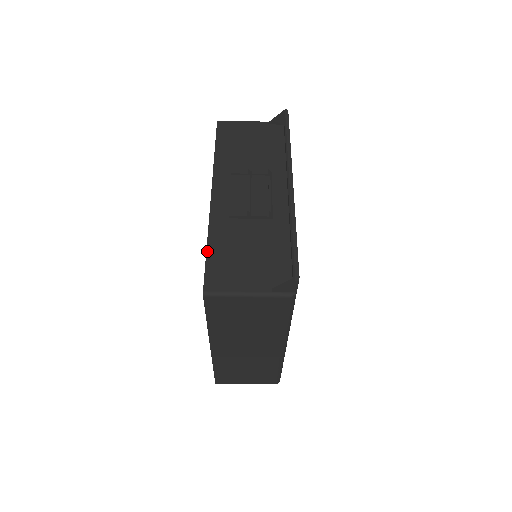
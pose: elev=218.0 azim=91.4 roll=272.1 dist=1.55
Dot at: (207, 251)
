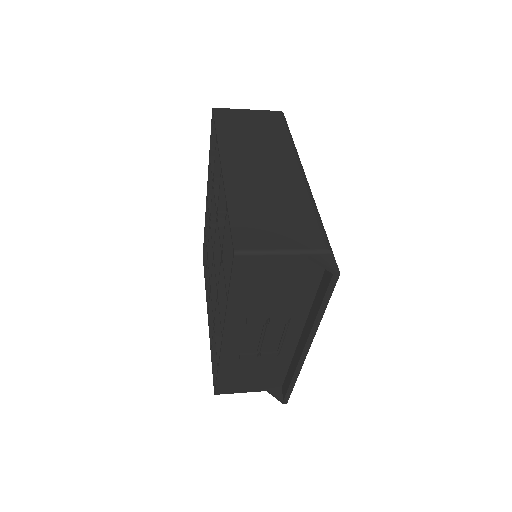
Dot at: (218, 377)
